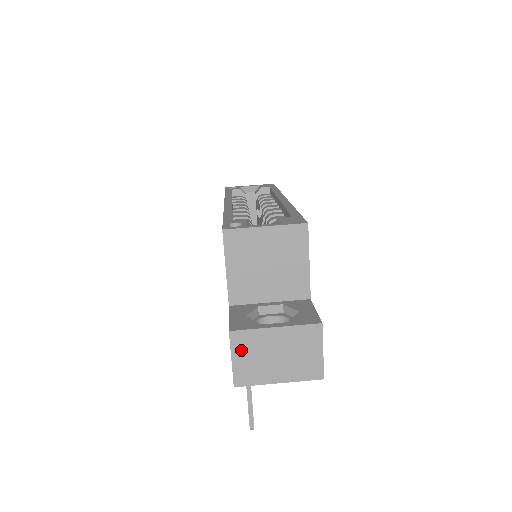
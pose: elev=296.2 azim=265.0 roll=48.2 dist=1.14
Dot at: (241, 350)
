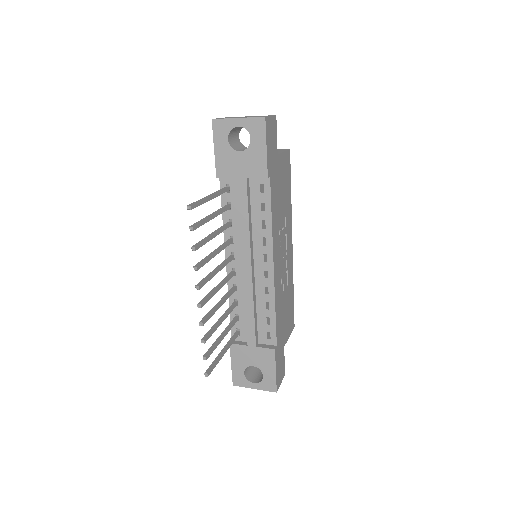
Dot at: occluded
